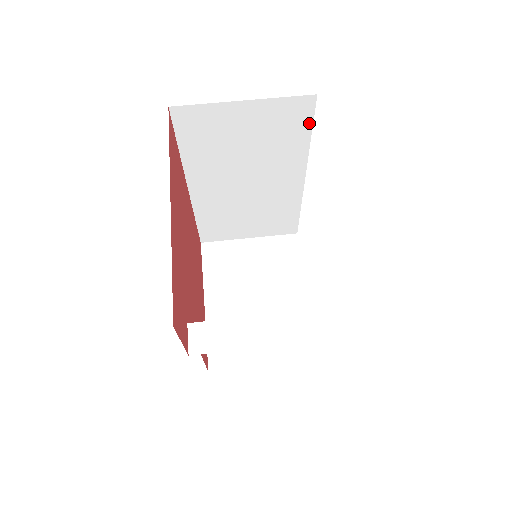
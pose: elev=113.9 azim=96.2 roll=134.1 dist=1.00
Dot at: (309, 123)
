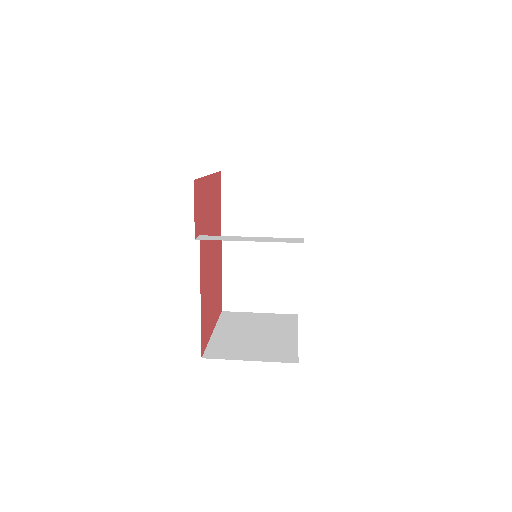
Dot at: (300, 194)
